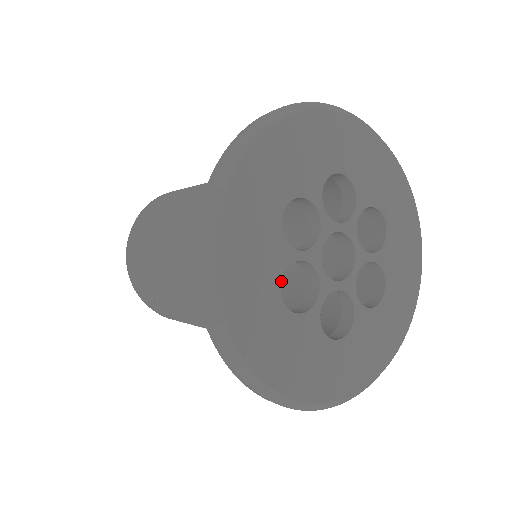
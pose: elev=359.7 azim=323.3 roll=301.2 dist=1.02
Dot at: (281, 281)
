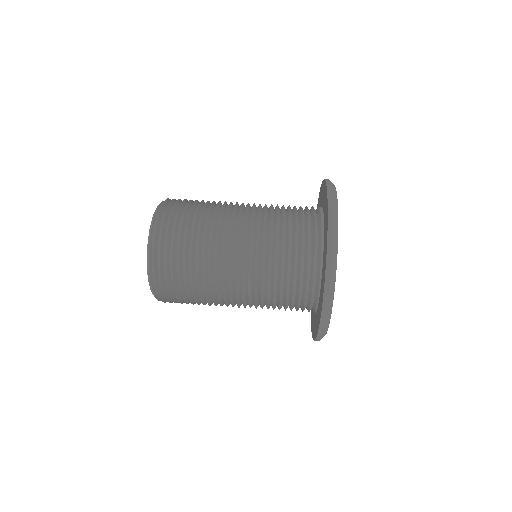
Dot at: occluded
